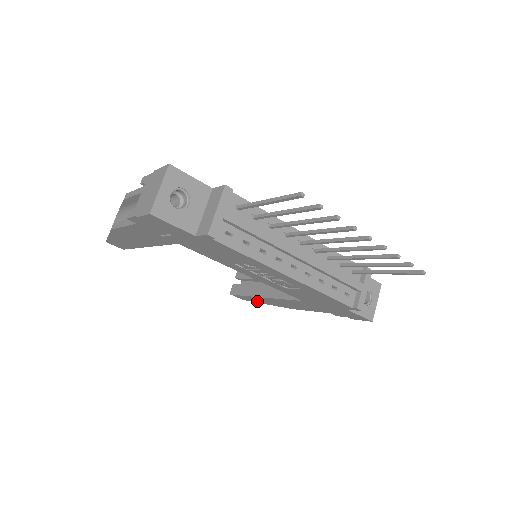
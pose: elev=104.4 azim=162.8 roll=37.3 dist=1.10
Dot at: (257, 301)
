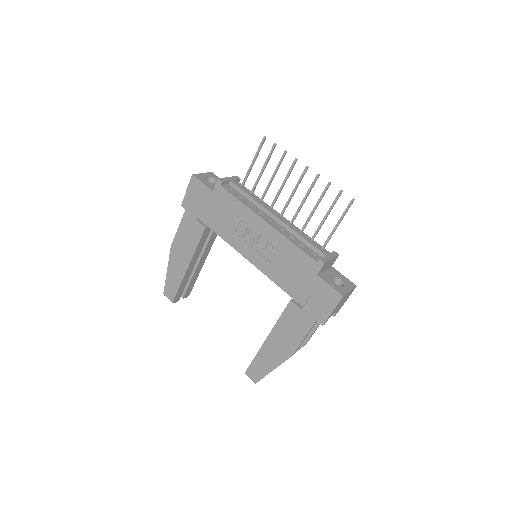
Dot at: (265, 368)
